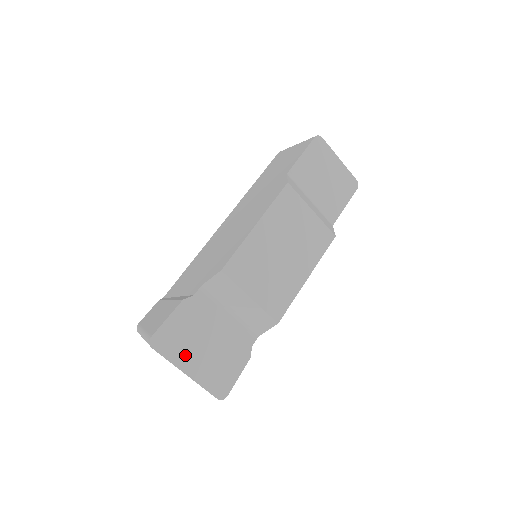
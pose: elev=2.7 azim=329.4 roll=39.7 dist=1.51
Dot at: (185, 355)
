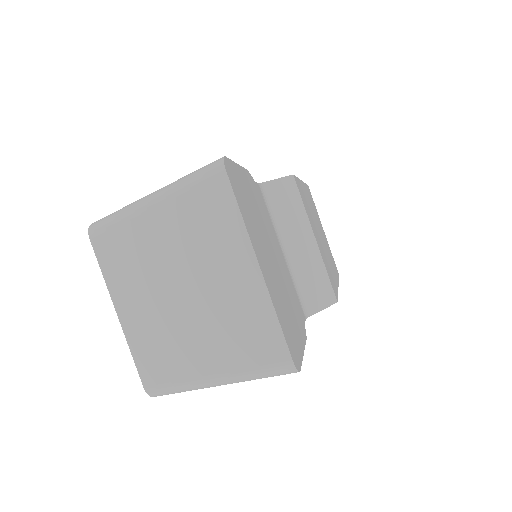
Dot at: (256, 237)
